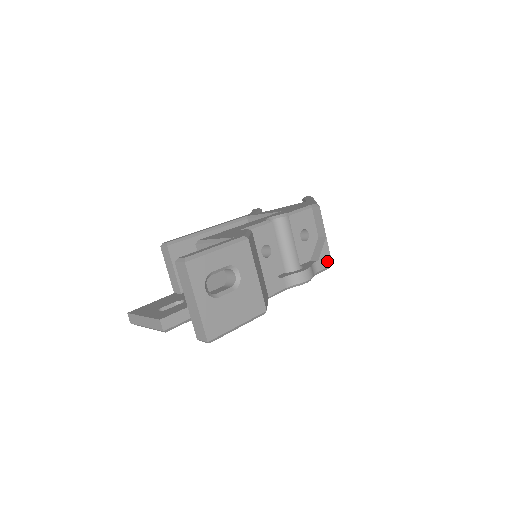
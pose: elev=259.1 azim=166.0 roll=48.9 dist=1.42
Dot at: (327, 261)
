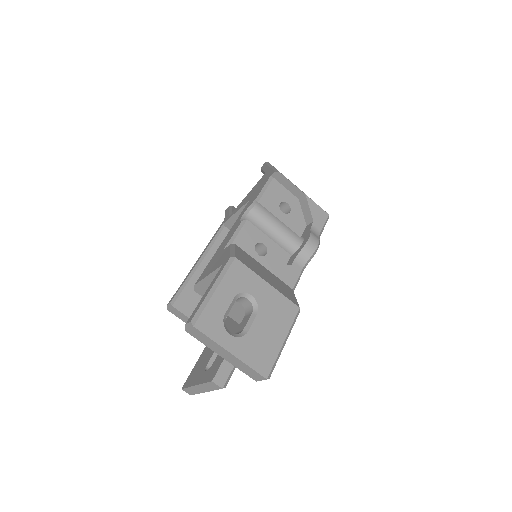
Dot at: (322, 215)
